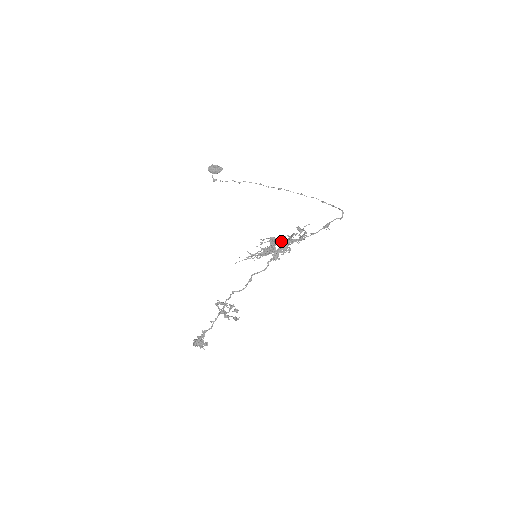
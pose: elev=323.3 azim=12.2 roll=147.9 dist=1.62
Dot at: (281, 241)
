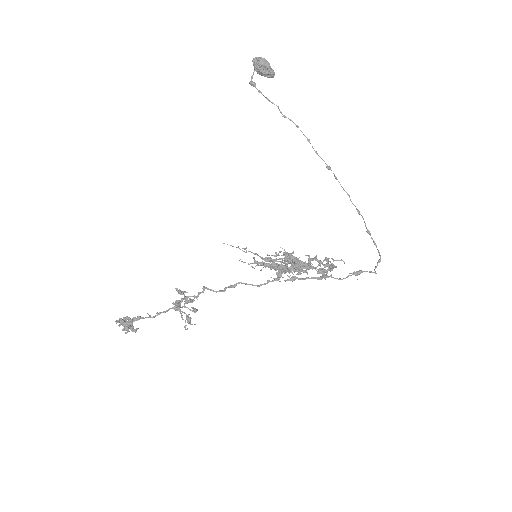
Dot at: (299, 263)
